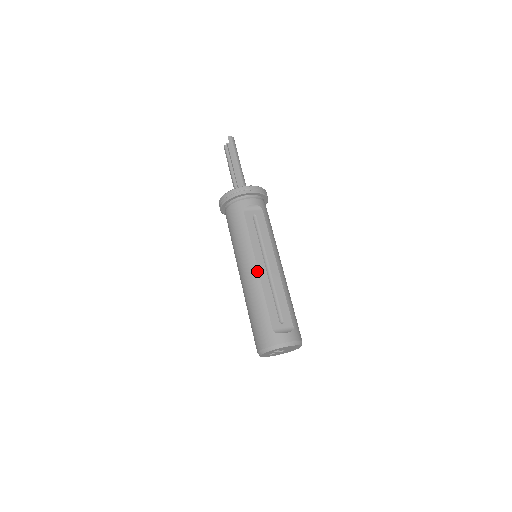
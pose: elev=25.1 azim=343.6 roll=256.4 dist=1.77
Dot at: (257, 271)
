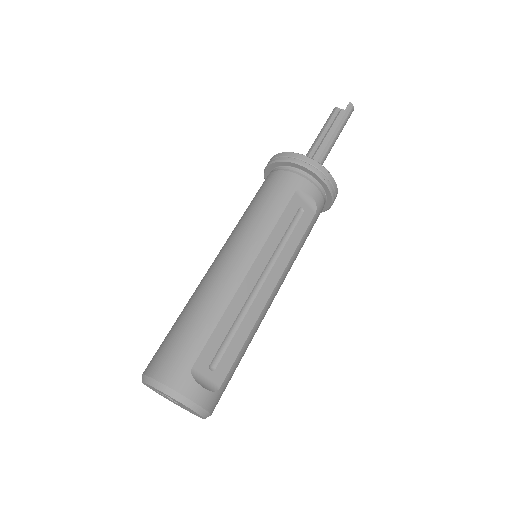
Dot at: (244, 275)
